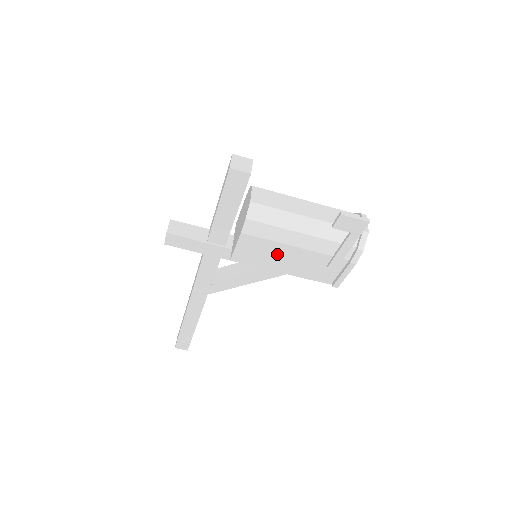
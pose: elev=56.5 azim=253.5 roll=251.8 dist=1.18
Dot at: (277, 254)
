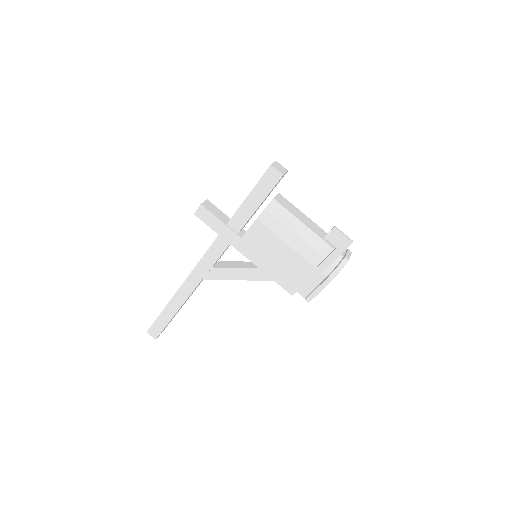
Dot at: (275, 250)
